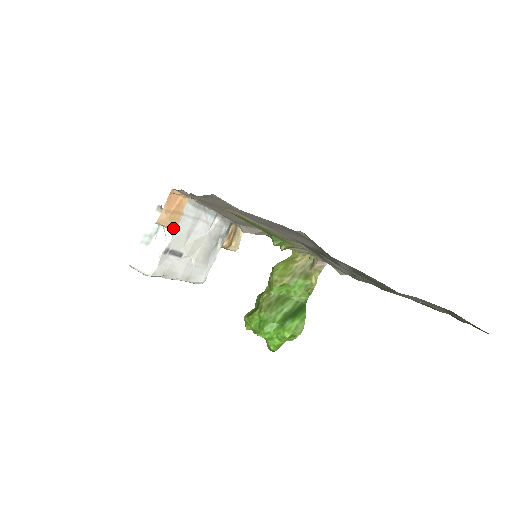
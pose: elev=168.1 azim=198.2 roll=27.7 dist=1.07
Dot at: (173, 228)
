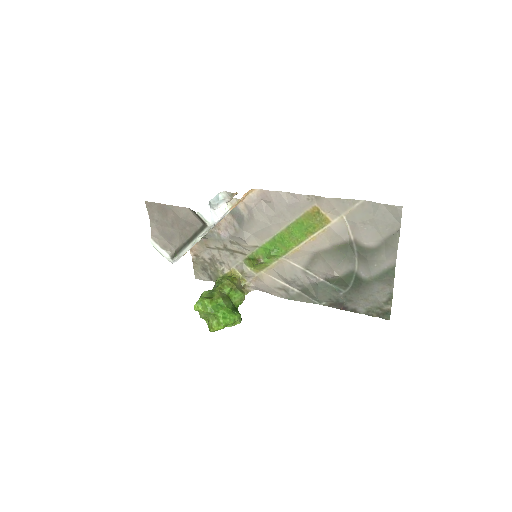
Dot at: occluded
